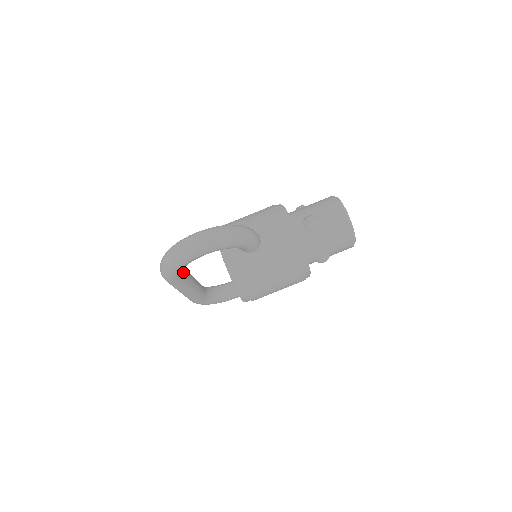
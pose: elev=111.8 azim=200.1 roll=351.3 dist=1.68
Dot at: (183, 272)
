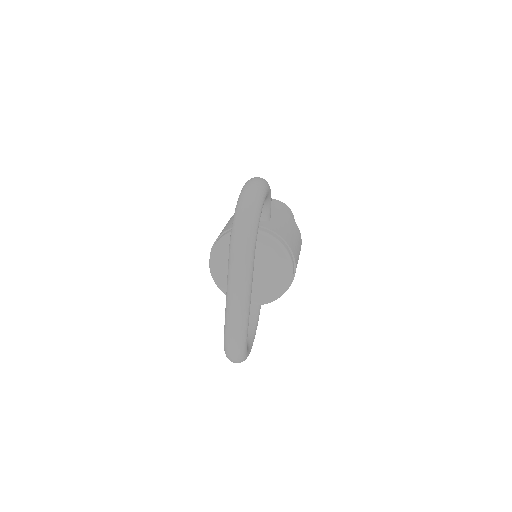
Dot at: occluded
